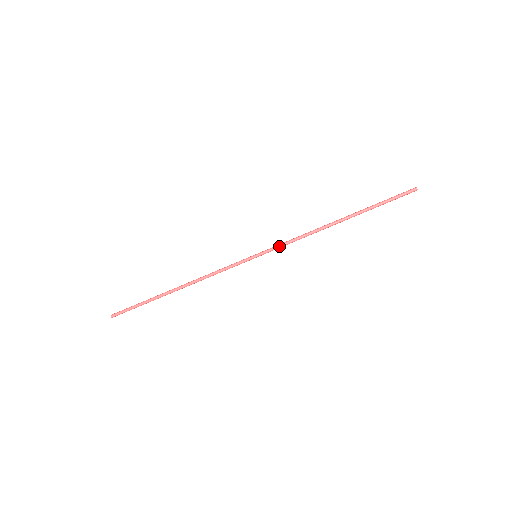
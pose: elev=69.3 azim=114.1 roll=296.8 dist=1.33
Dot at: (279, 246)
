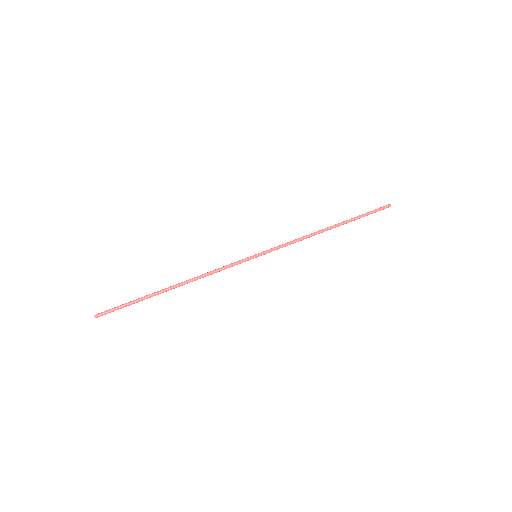
Dot at: (278, 246)
